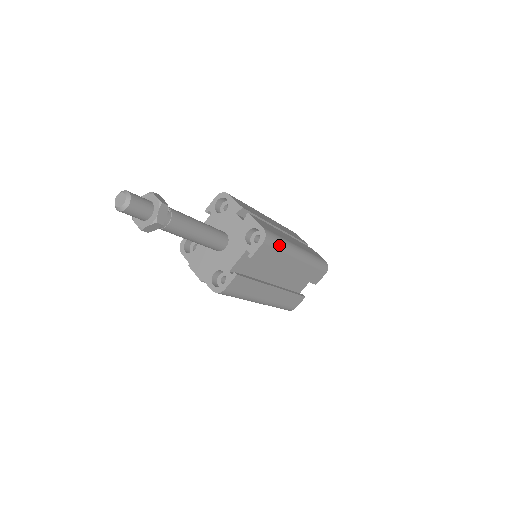
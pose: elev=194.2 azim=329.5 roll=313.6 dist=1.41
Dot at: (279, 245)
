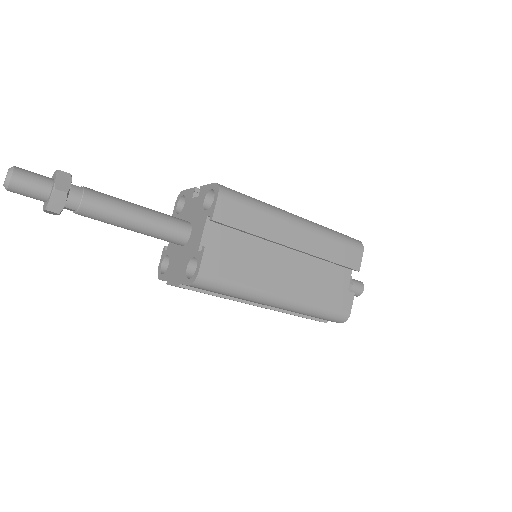
Dot at: (250, 202)
